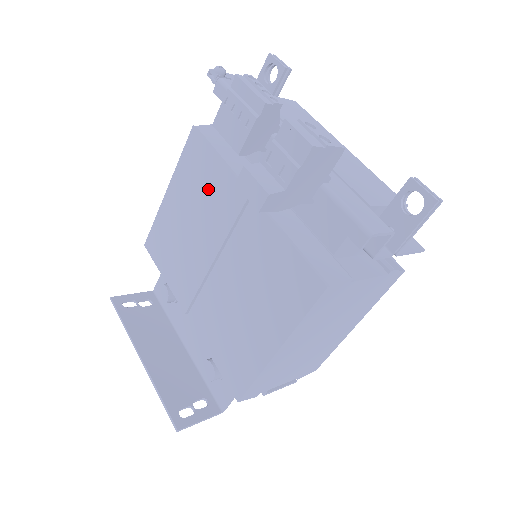
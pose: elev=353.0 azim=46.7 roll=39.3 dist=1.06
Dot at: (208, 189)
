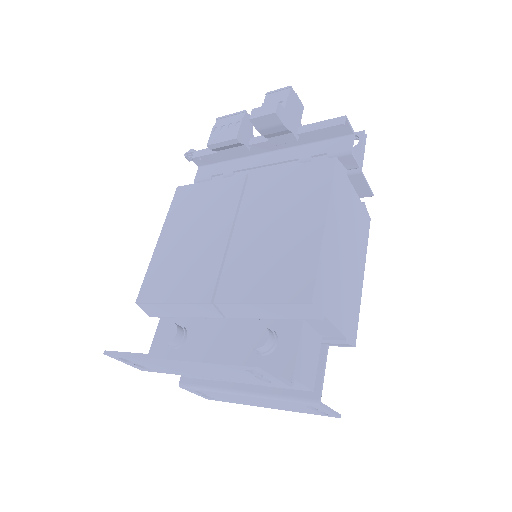
Dot at: (205, 202)
